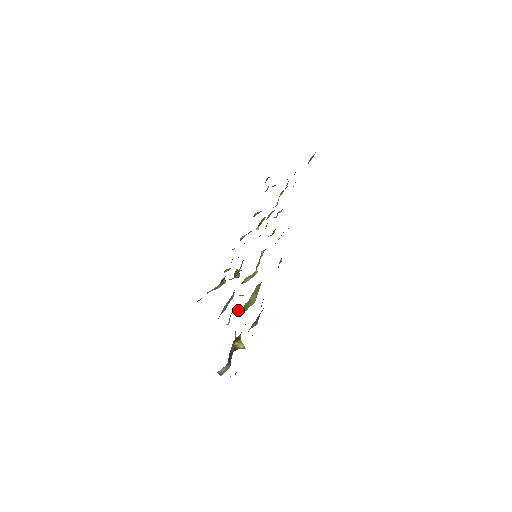
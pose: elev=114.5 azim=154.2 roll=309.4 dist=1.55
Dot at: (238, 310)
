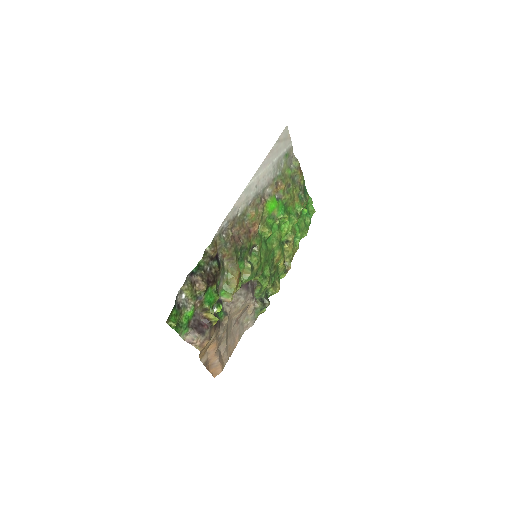
Dot at: (225, 296)
